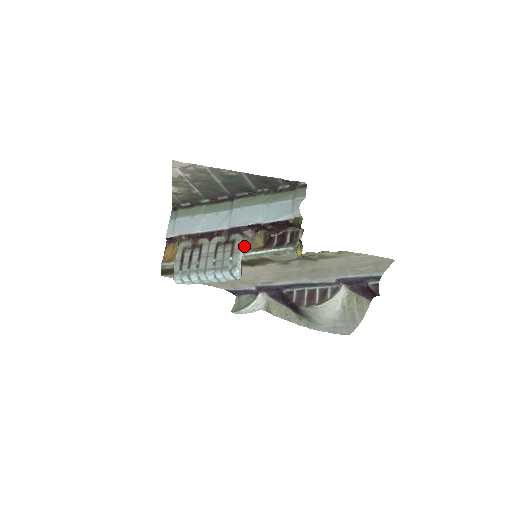
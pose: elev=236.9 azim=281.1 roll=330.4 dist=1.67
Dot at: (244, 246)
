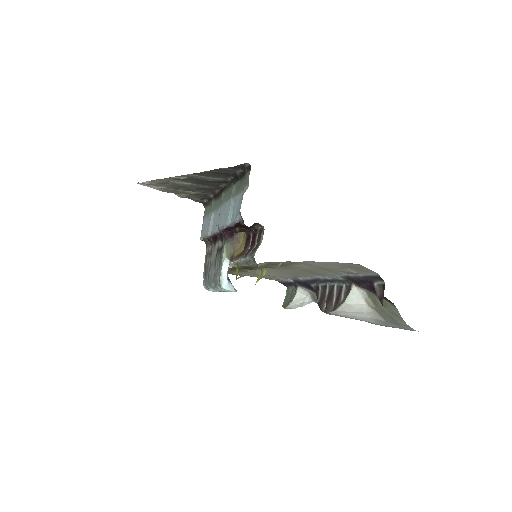
Dot at: (228, 254)
